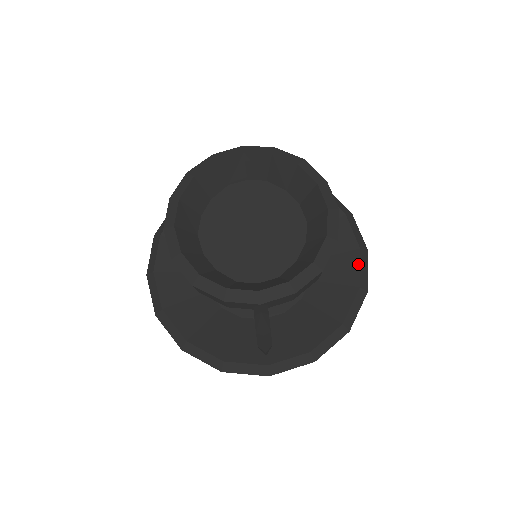
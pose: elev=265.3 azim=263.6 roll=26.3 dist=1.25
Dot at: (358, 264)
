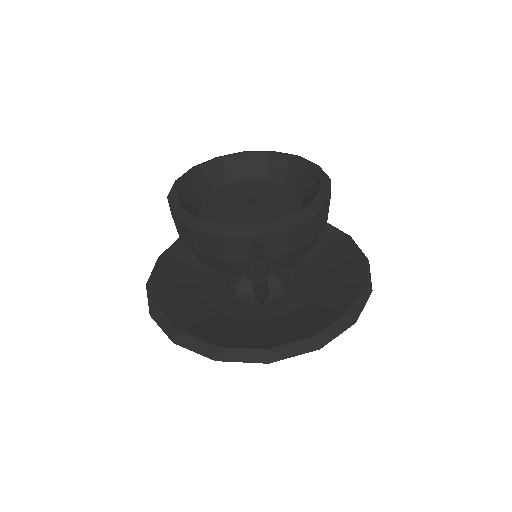
Dot at: (359, 267)
